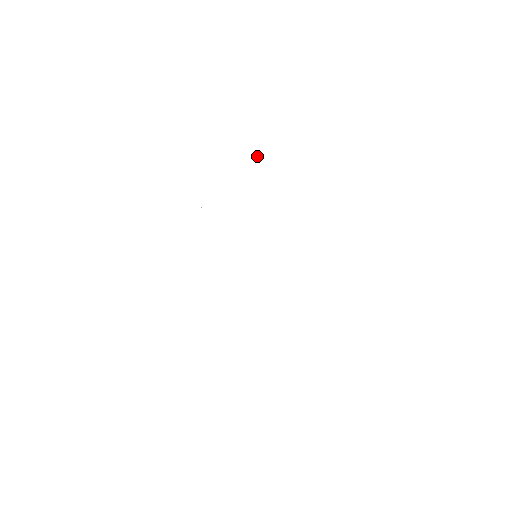
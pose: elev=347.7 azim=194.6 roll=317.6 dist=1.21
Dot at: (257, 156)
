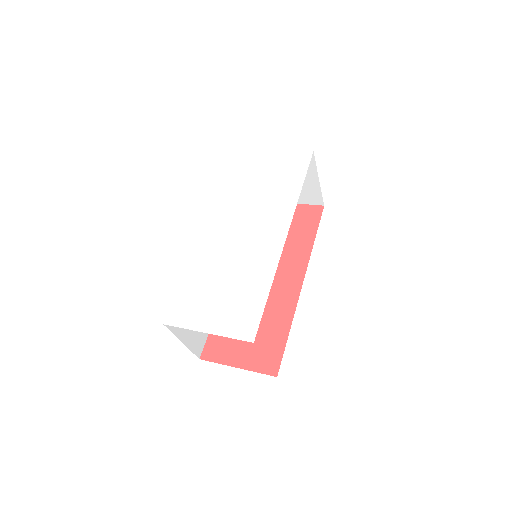
Dot at: (223, 184)
